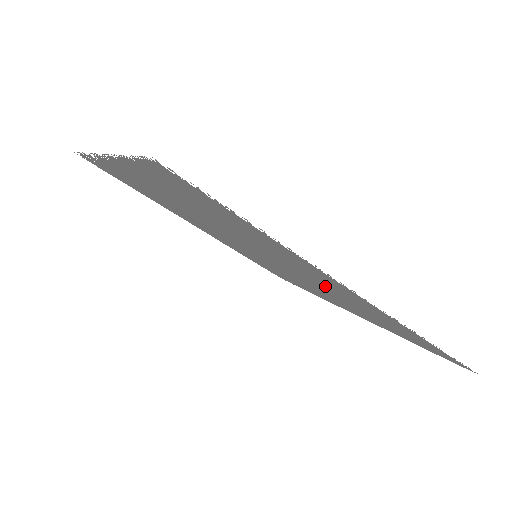
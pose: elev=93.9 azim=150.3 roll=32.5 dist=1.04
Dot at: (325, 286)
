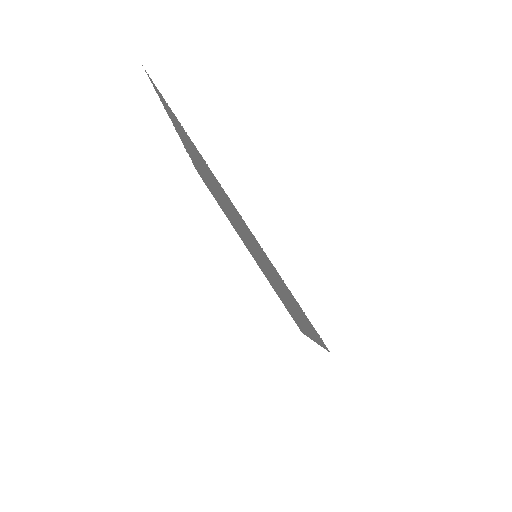
Dot at: (248, 234)
